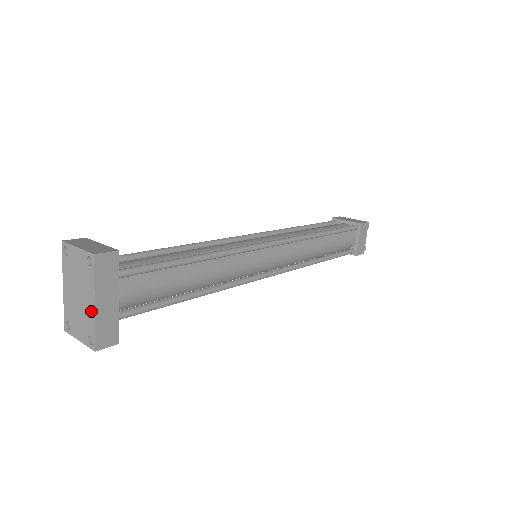
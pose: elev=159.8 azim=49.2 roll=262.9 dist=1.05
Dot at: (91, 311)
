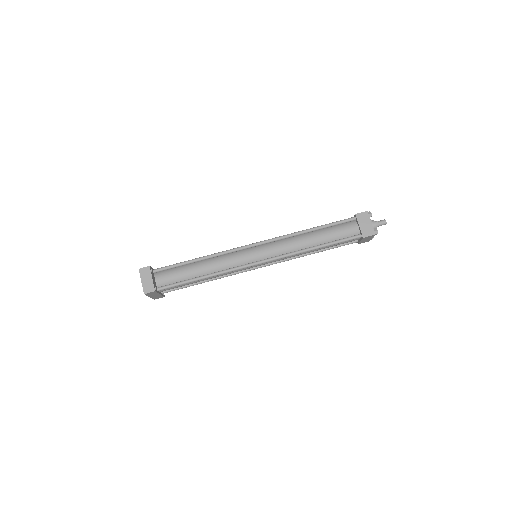
Dot at: occluded
